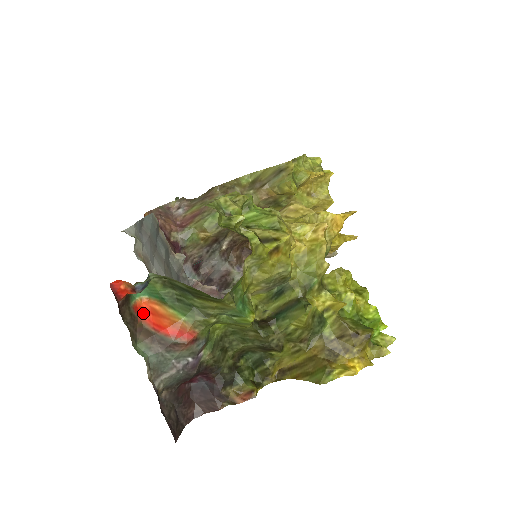
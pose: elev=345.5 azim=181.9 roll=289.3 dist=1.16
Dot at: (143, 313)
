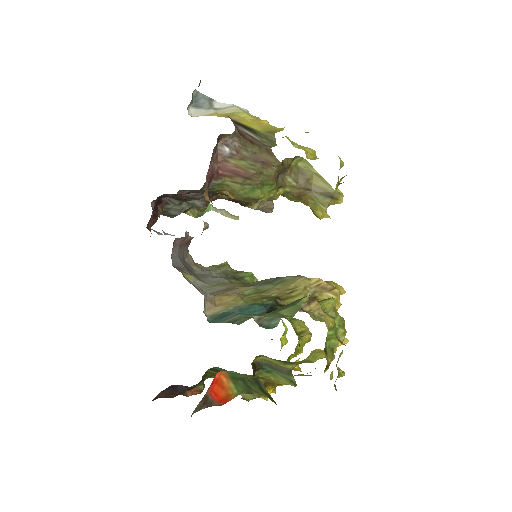
Dot at: (213, 383)
